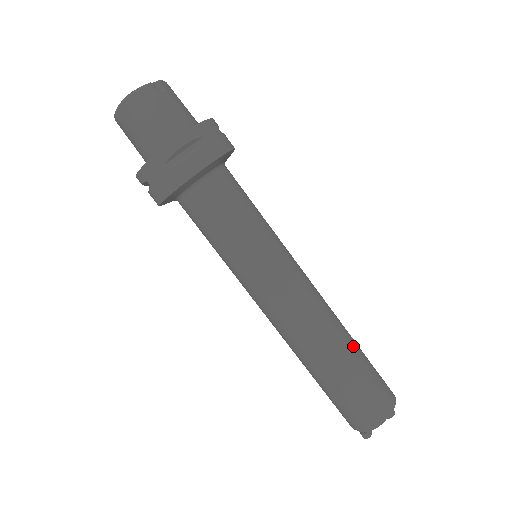
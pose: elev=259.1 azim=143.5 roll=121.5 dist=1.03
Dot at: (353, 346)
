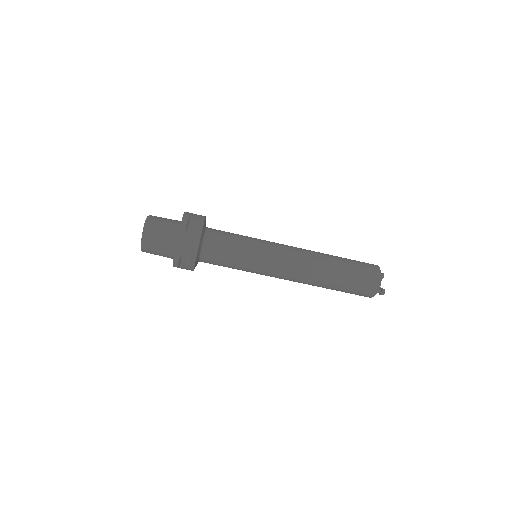
Dot at: (334, 256)
